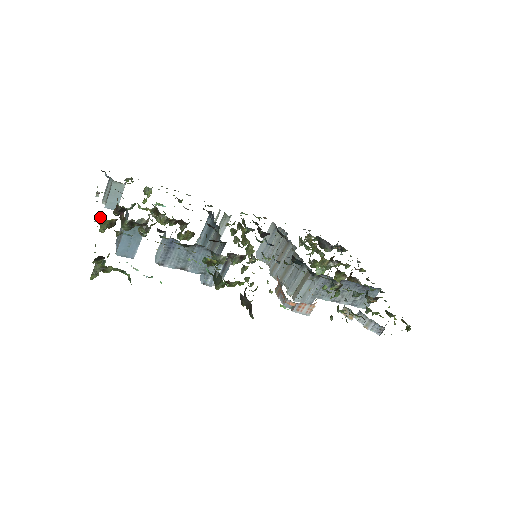
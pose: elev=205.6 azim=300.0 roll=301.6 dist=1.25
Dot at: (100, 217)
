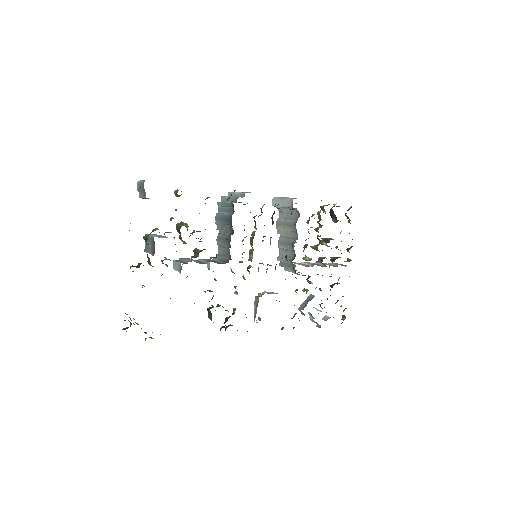
Dot at: occluded
